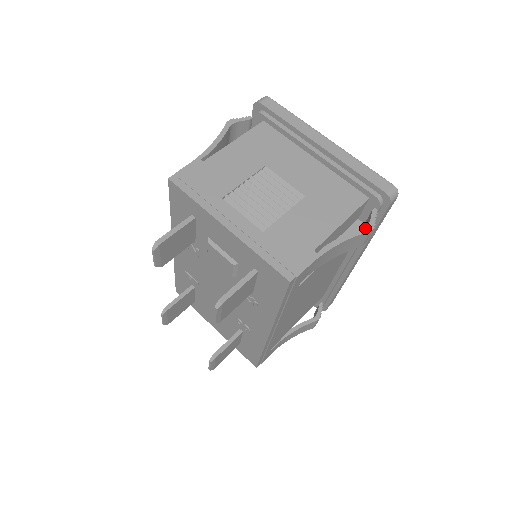
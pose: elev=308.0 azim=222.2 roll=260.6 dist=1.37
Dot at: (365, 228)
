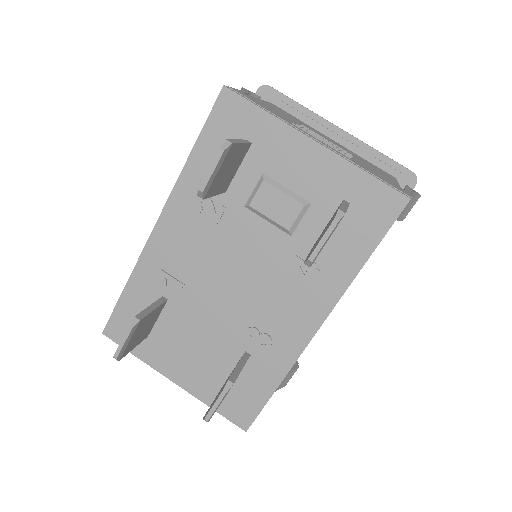
Dot at: (416, 192)
